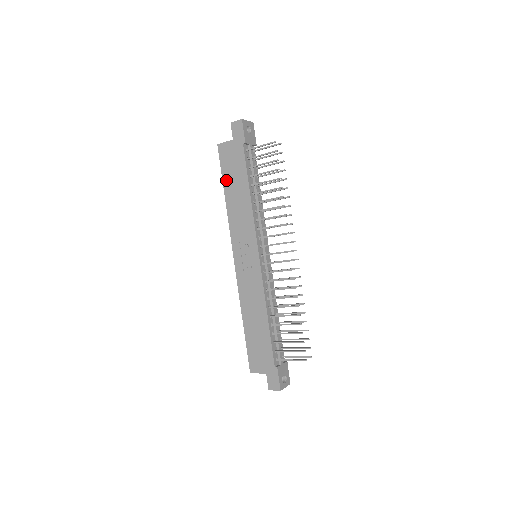
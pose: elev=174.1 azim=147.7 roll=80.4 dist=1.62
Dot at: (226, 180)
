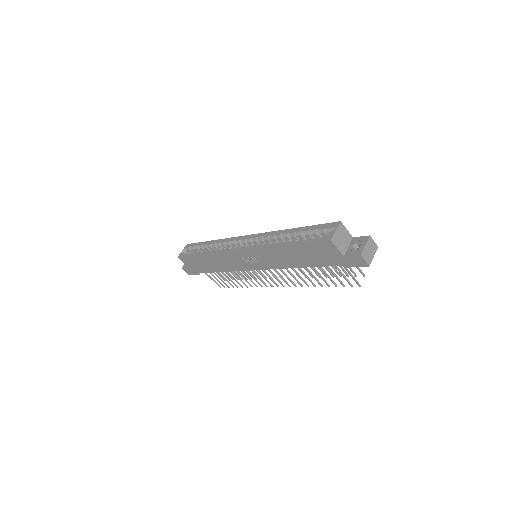
Dot at: (300, 248)
